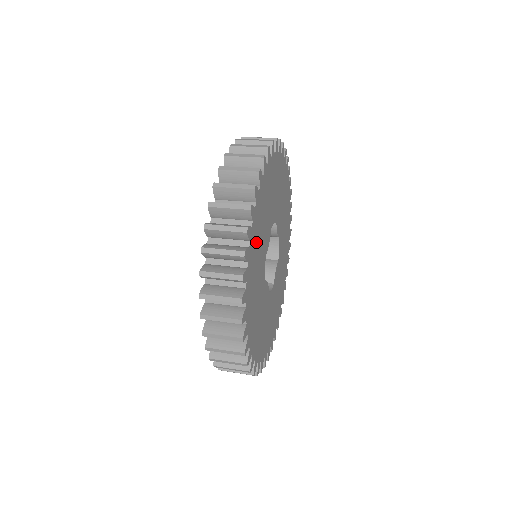
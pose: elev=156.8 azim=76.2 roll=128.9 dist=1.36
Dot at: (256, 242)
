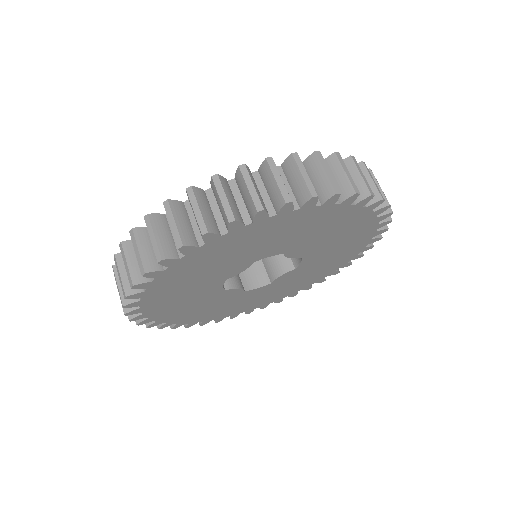
Dot at: (177, 283)
